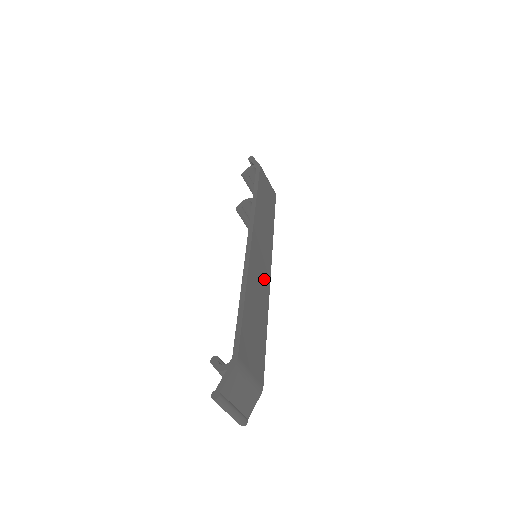
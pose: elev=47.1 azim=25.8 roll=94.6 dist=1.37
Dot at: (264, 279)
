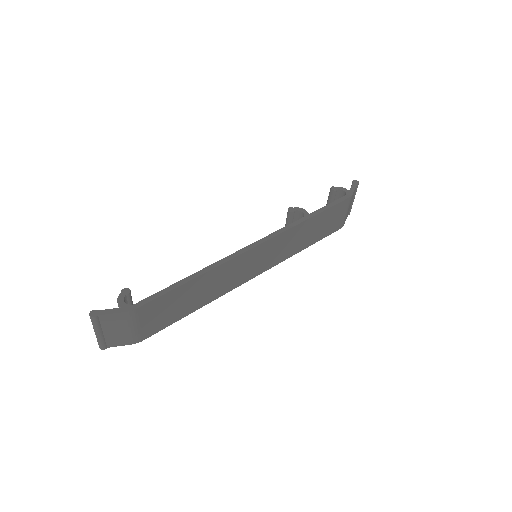
Dot at: (239, 277)
